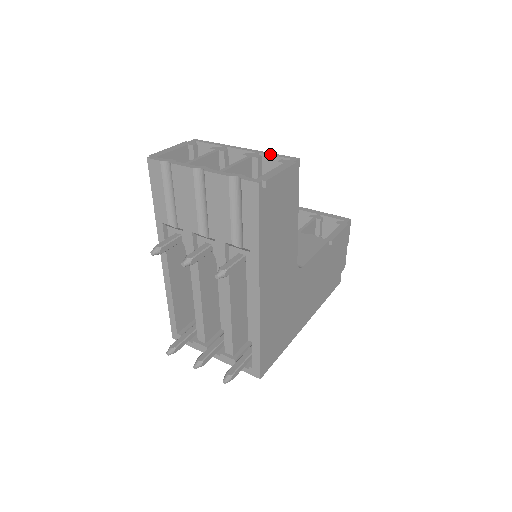
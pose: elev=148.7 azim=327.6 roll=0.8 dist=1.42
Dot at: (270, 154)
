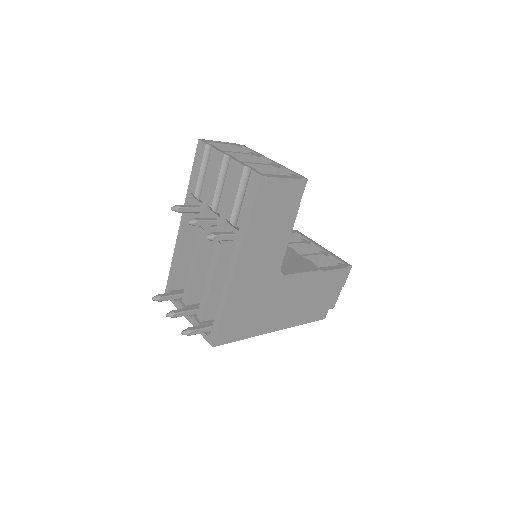
Dot at: (288, 169)
